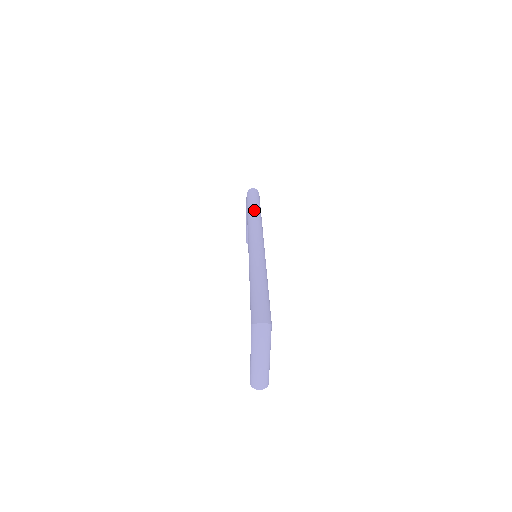
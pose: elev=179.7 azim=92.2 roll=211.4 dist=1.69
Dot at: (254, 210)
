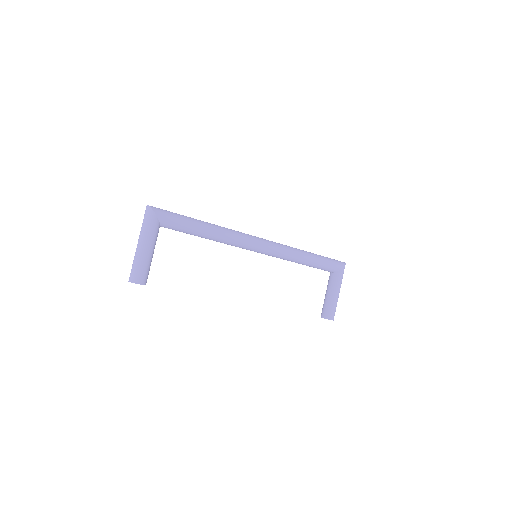
Dot at: (305, 251)
